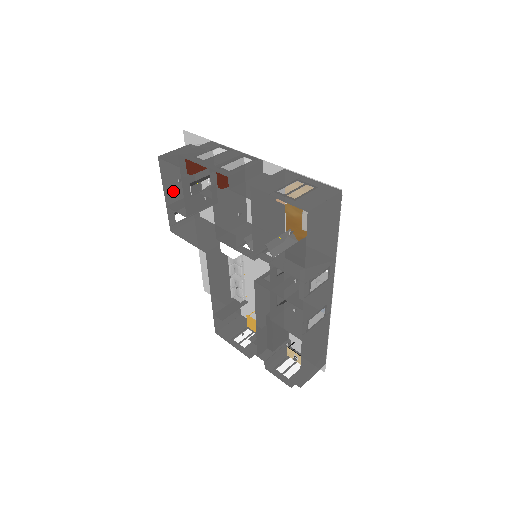
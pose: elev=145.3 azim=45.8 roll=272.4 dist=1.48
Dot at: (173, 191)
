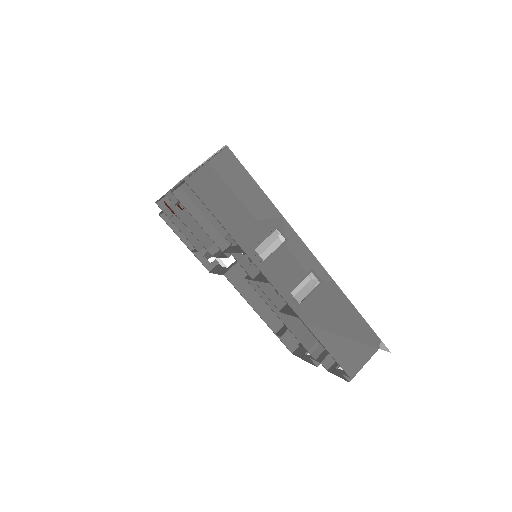
Dot at: occluded
